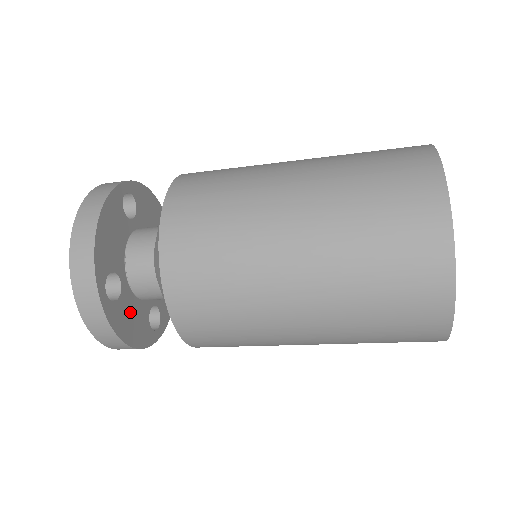
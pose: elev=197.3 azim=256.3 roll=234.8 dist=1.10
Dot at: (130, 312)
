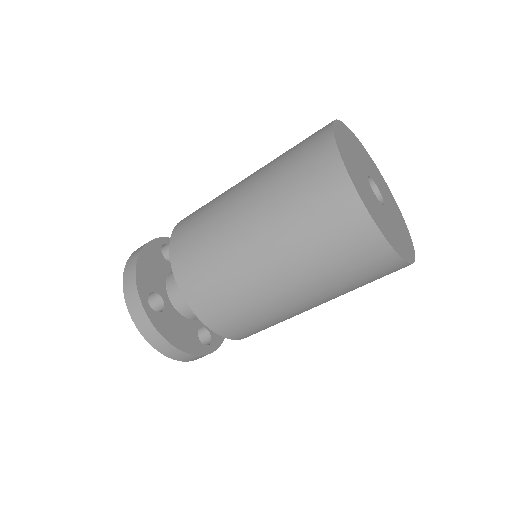
Dot at: (175, 324)
